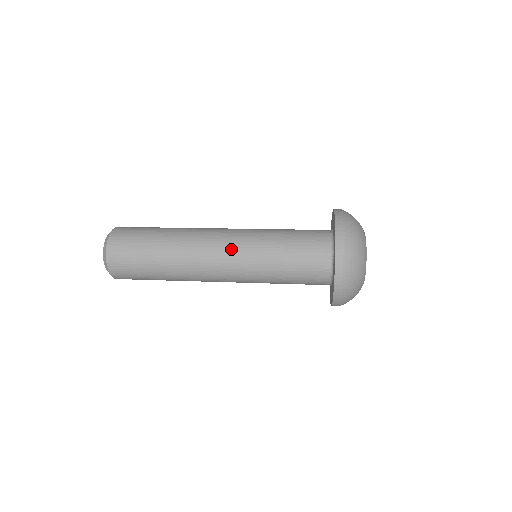
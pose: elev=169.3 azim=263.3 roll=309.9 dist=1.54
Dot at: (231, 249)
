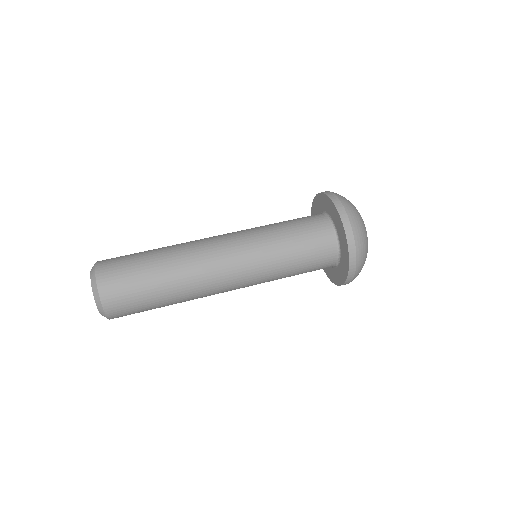
Dot at: (242, 287)
